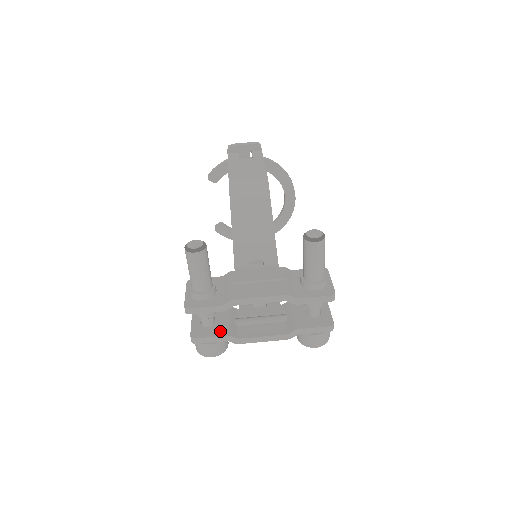
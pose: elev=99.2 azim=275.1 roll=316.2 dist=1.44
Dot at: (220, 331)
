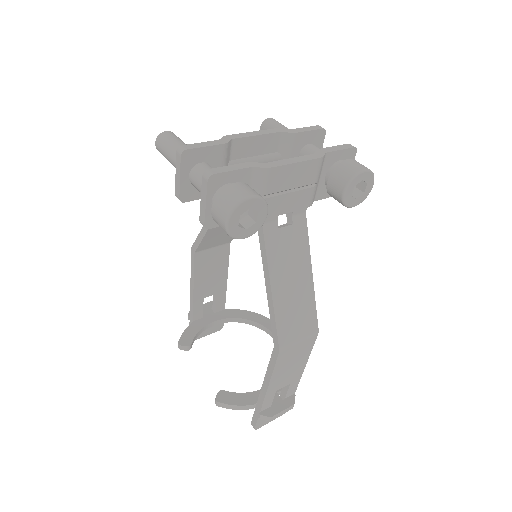
Dot at: occluded
